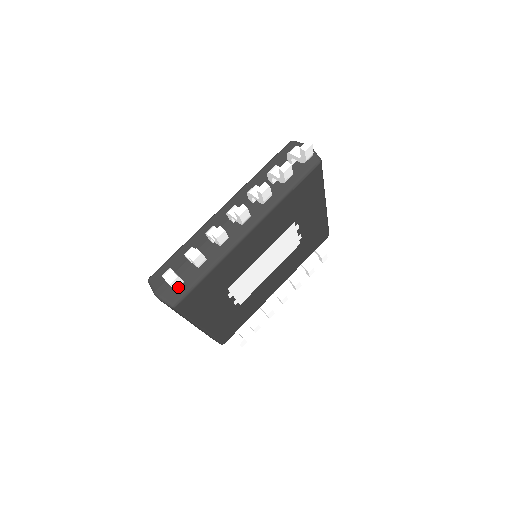
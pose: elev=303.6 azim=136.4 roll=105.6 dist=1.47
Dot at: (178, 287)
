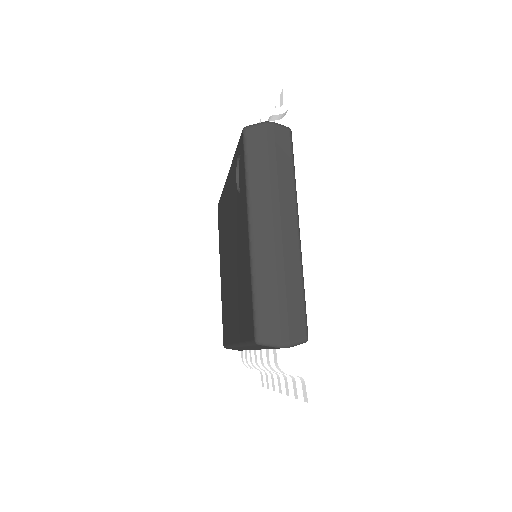
Dot at: occluded
